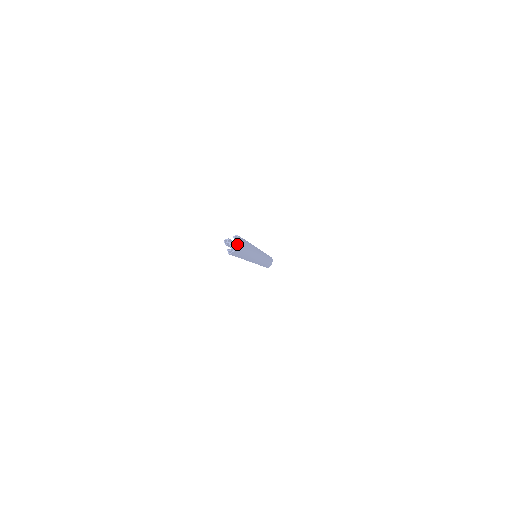
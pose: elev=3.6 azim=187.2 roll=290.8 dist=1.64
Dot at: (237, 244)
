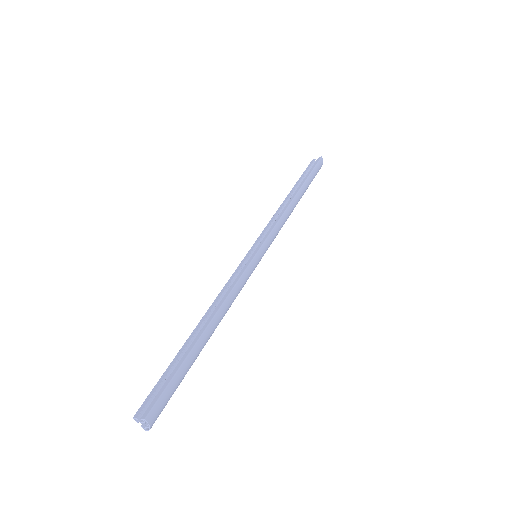
Dot at: (149, 426)
